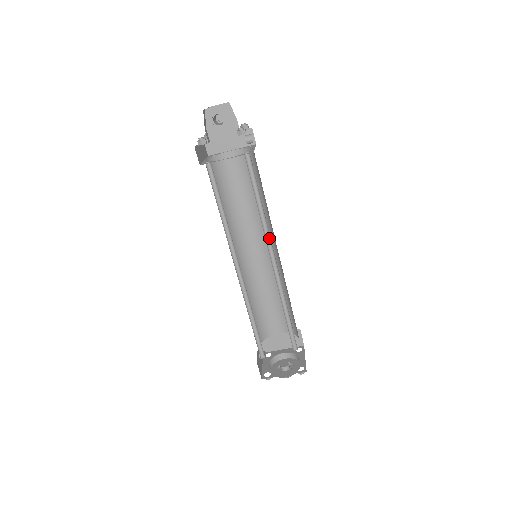
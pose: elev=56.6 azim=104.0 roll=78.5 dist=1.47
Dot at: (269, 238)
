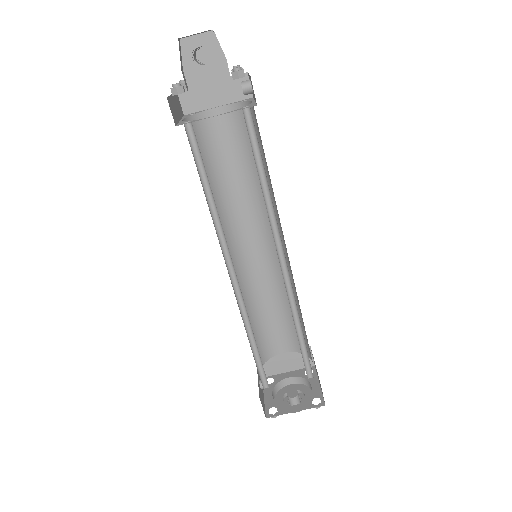
Dot at: (277, 231)
